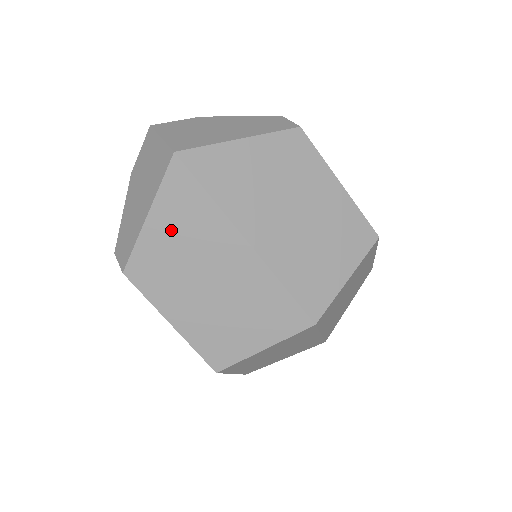
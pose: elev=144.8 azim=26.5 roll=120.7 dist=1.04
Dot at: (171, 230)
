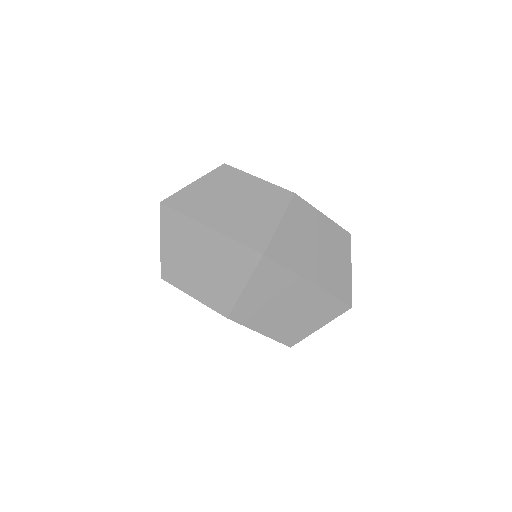
Dot at: (172, 241)
